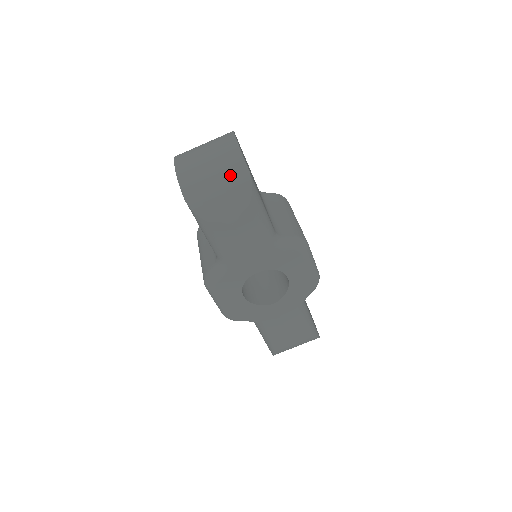
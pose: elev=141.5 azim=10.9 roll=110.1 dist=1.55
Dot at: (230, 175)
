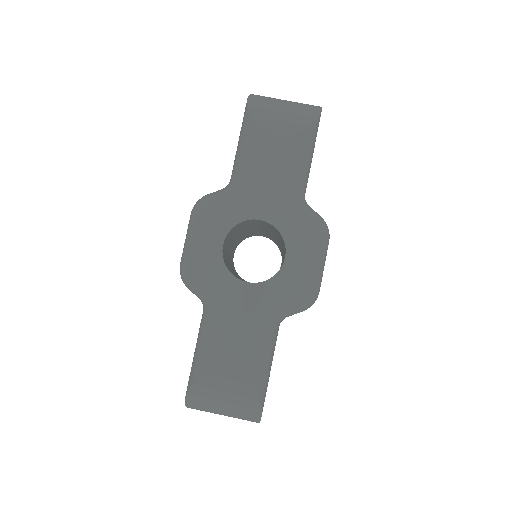
Dot at: (302, 106)
